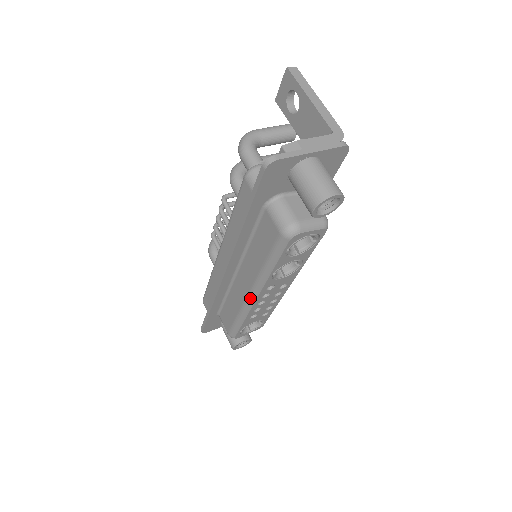
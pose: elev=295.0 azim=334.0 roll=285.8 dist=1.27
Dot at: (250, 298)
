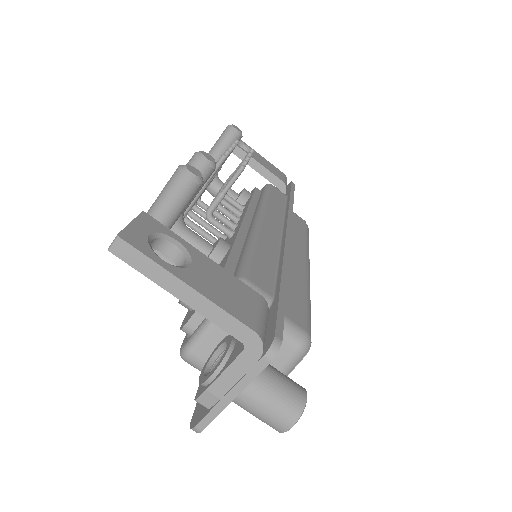
Dot at: occluded
